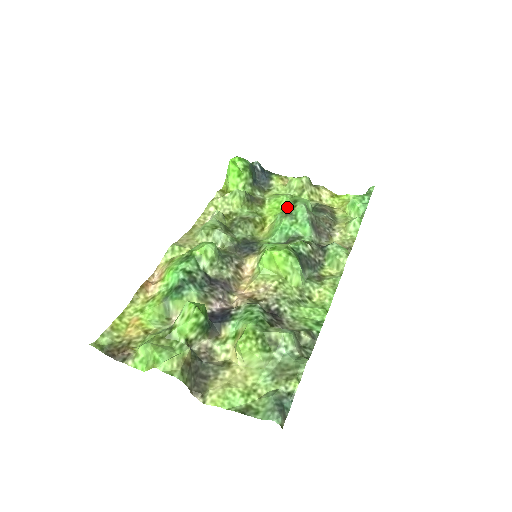
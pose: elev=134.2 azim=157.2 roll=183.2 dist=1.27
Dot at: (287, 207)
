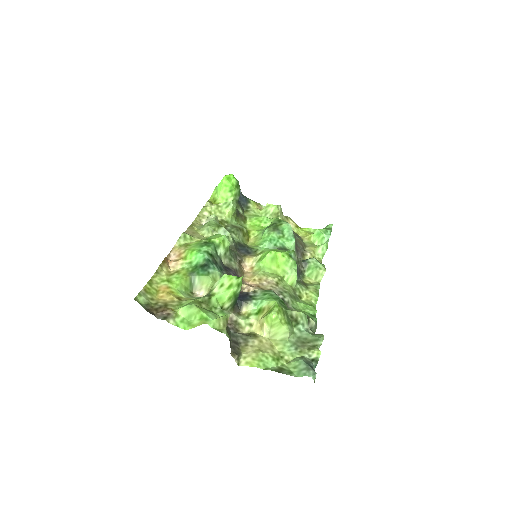
Dot at: (272, 224)
